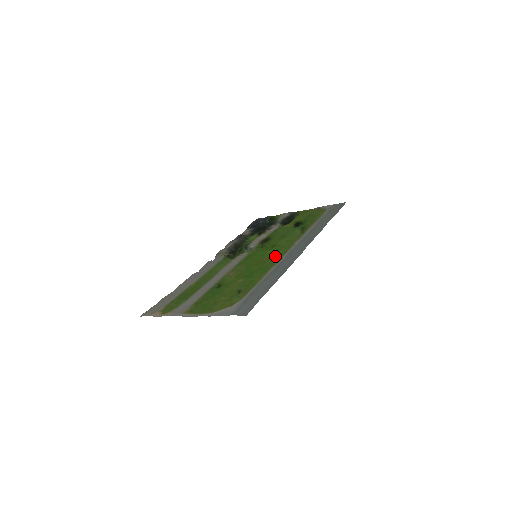
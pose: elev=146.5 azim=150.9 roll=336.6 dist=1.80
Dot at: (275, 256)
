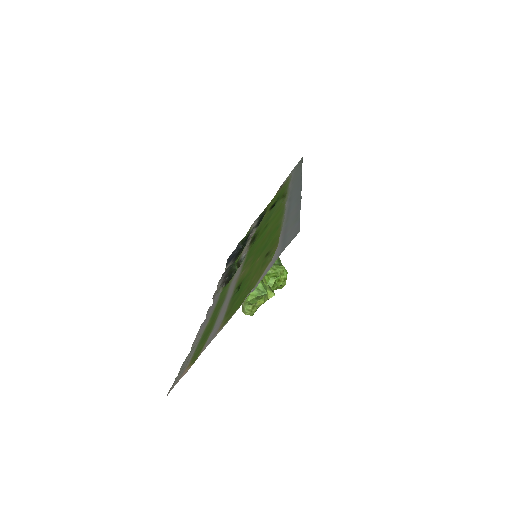
Dot at: (276, 220)
